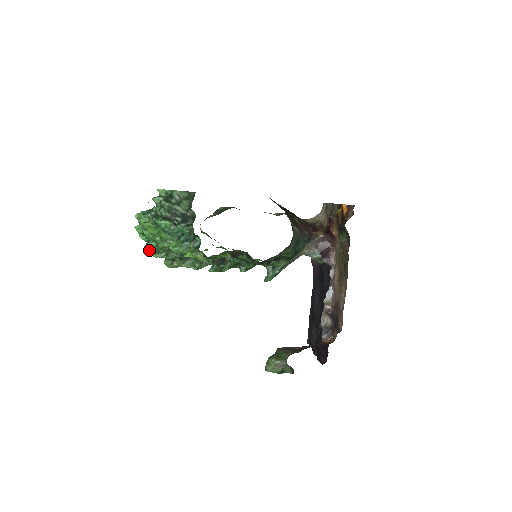
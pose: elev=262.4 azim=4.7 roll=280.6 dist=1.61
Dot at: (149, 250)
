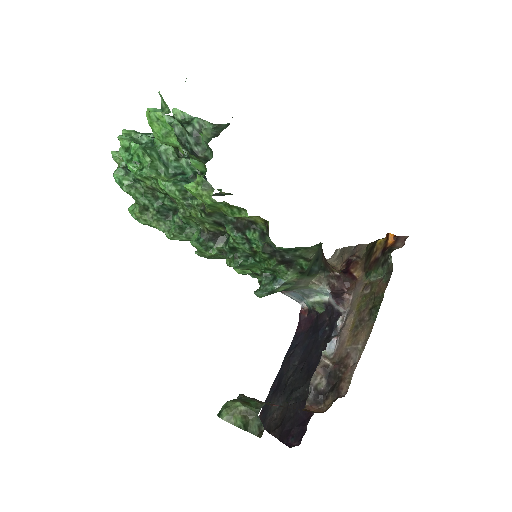
Dot at: (122, 176)
